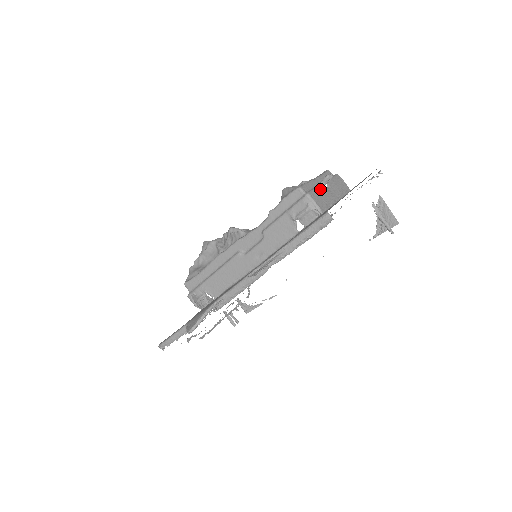
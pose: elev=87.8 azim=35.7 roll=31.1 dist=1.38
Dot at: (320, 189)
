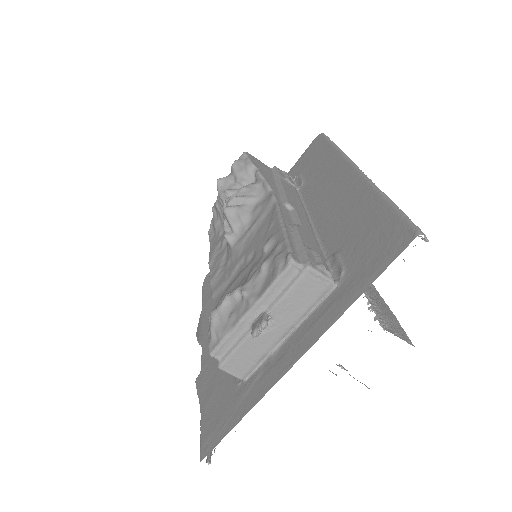
Dot at: (247, 343)
